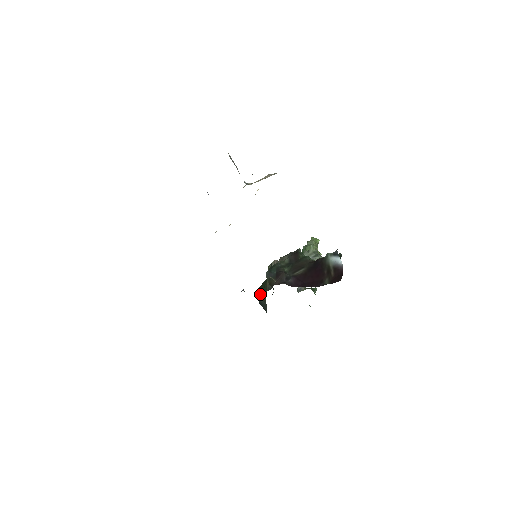
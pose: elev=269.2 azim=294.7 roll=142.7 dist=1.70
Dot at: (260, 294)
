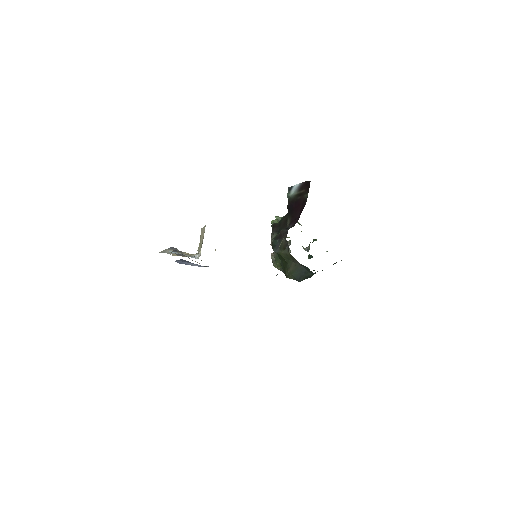
Dot at: (290, 270)
